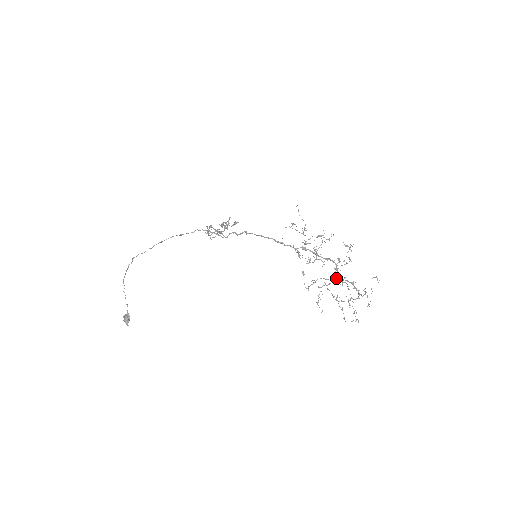
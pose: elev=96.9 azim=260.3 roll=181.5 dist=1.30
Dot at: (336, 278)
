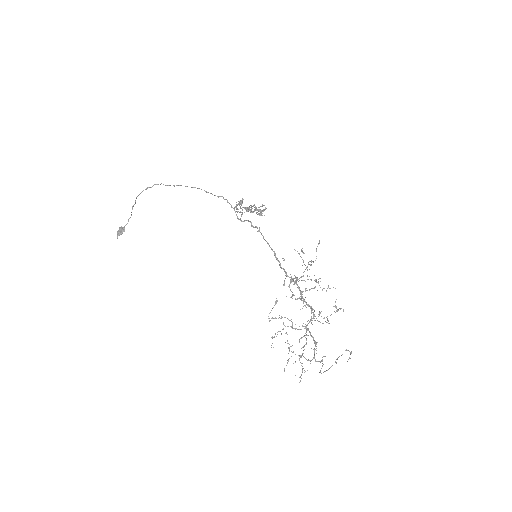
Dot at: (305, 328)
